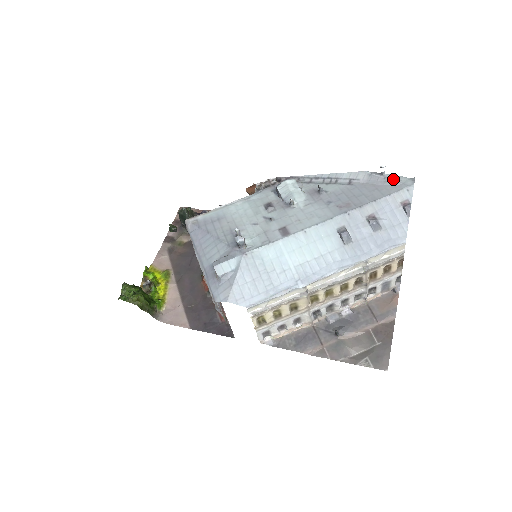
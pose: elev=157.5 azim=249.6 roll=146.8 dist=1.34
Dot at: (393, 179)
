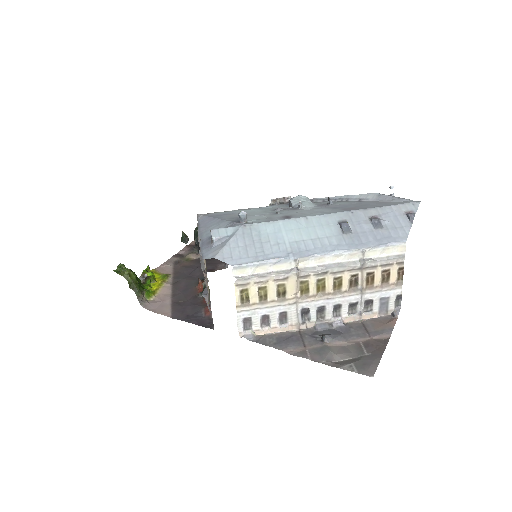
Dot at: (401, 198)
